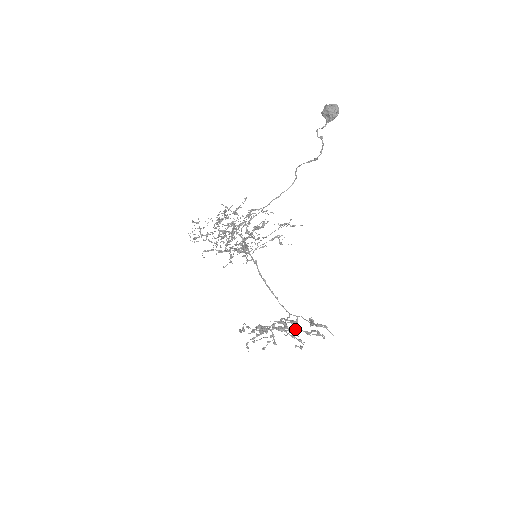
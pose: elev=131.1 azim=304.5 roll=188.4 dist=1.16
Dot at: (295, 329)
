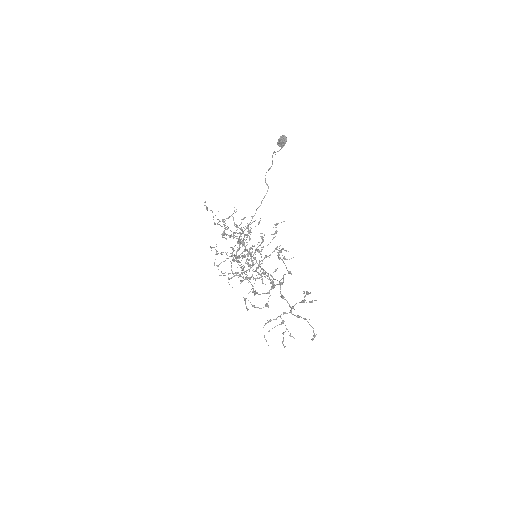
Dot at: (295, 304)
